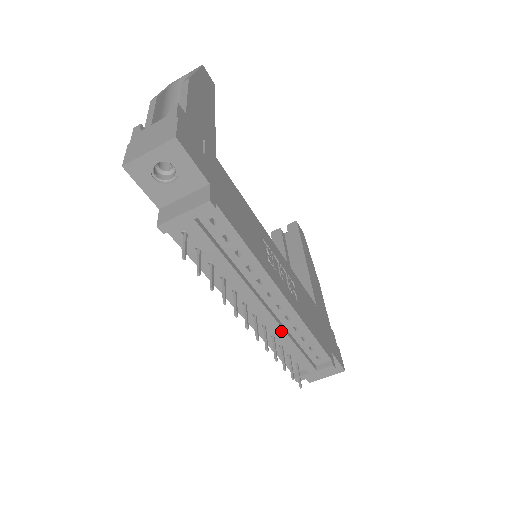
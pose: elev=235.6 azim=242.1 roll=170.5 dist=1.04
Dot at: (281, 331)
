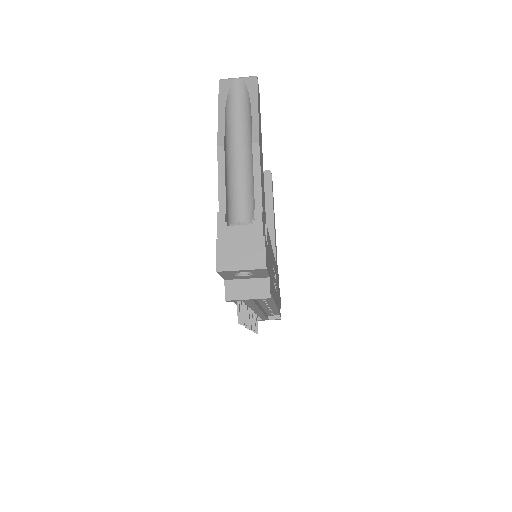
Dot at: (262, 315)
